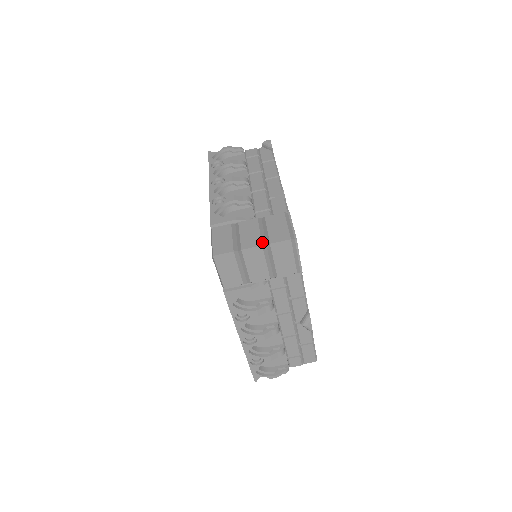
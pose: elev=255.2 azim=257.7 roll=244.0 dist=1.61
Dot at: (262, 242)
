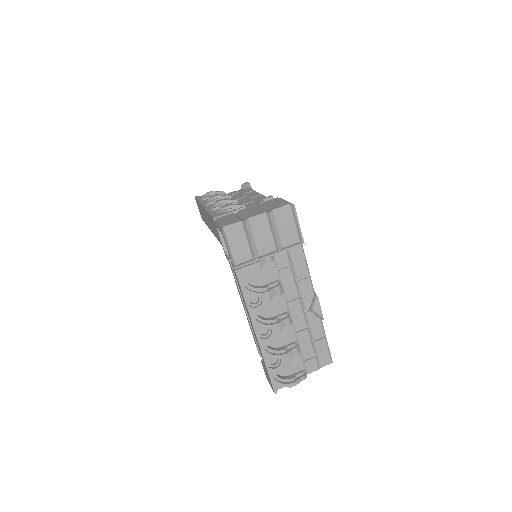
Dot at: (265, 211)
